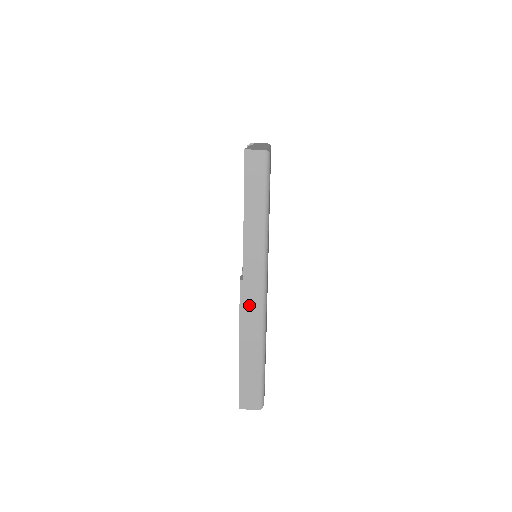
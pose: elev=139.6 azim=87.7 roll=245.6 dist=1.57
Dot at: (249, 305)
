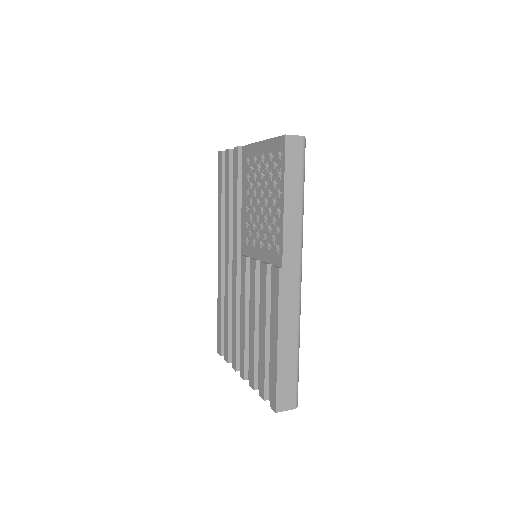
Dot at: (287, 294)
